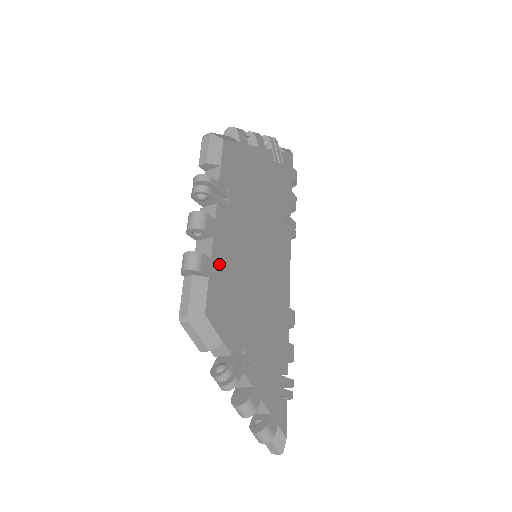
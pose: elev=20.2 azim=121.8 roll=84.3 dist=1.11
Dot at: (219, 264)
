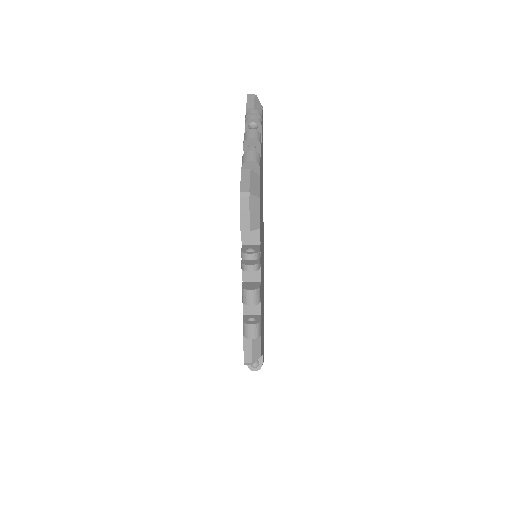
Dot at: (261, 311)
